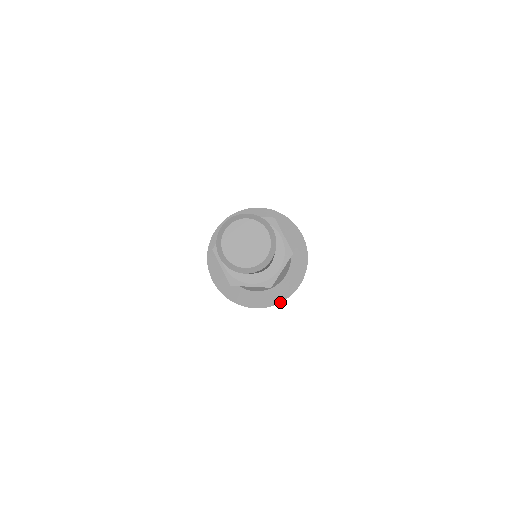
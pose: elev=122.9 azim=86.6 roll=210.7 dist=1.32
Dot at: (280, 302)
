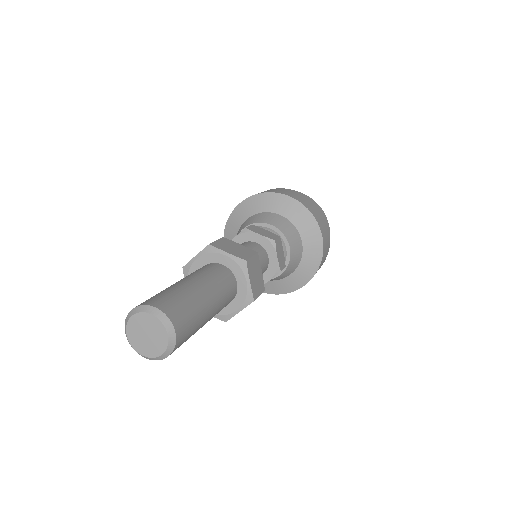
Dot at: occluded
